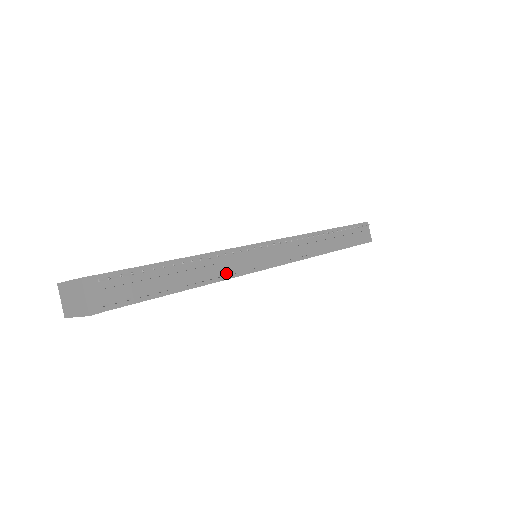
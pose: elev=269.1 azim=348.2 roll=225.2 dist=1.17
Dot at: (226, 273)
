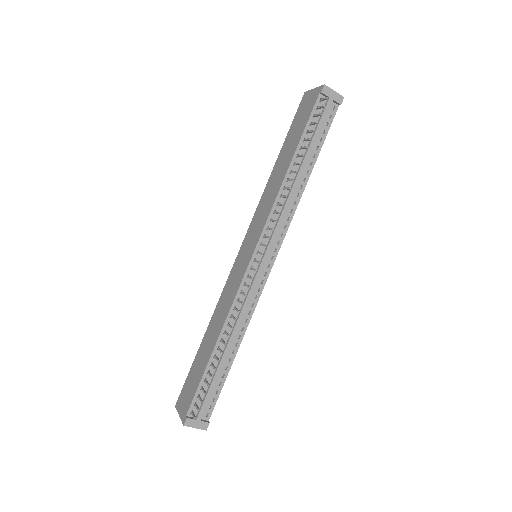
Dot at: (248, 314)
